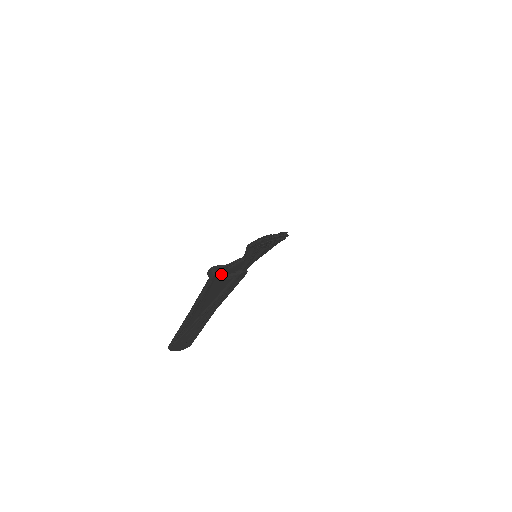
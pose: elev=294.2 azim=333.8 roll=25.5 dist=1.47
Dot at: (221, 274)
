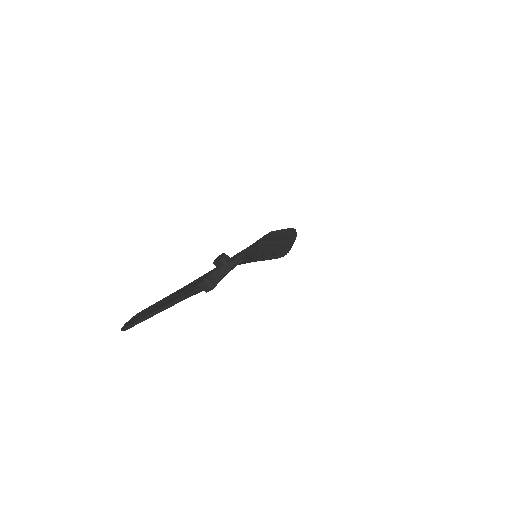
Dot at: (216, 282)
